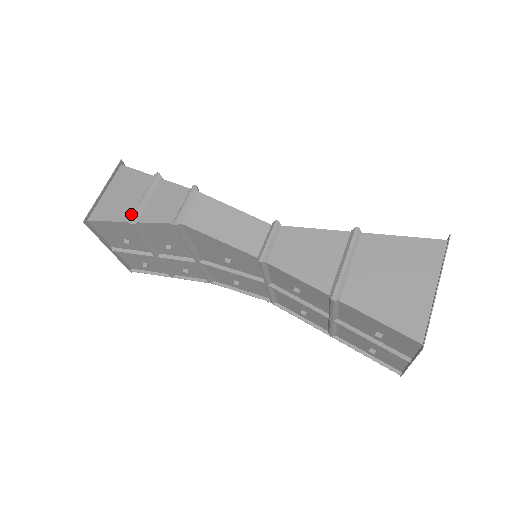
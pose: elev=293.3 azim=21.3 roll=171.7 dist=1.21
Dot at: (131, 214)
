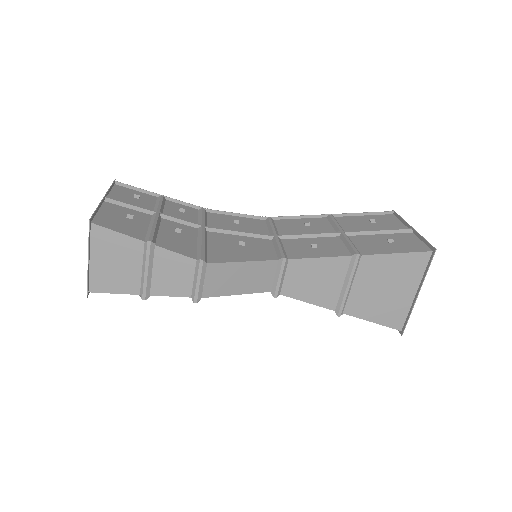
Dot at: (139, 287)
